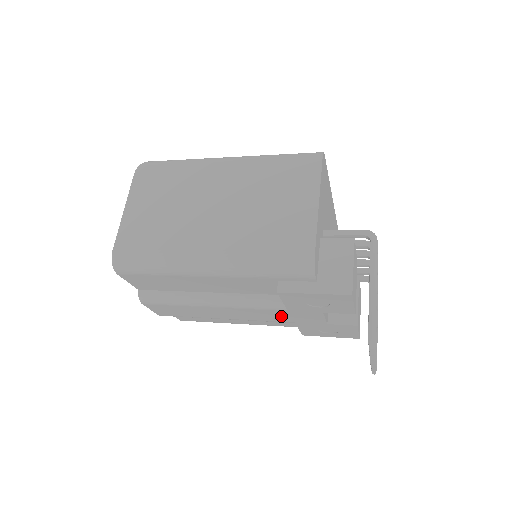
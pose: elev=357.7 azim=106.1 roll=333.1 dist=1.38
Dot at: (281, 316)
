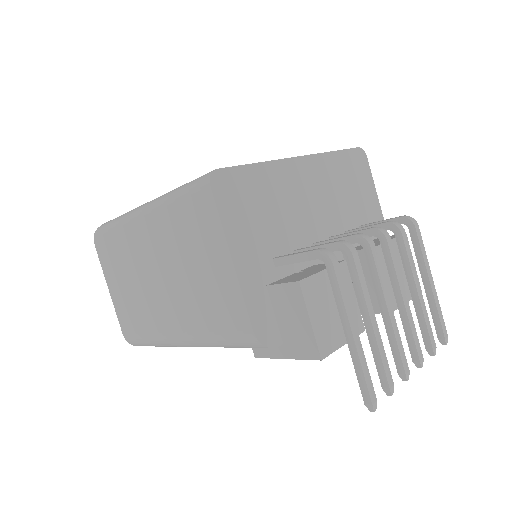
Dot at: occluded
